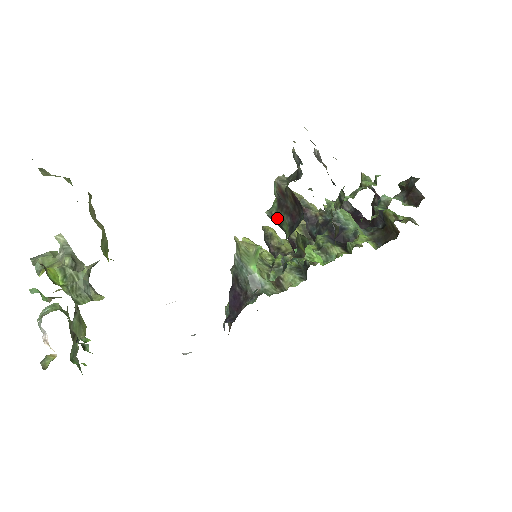
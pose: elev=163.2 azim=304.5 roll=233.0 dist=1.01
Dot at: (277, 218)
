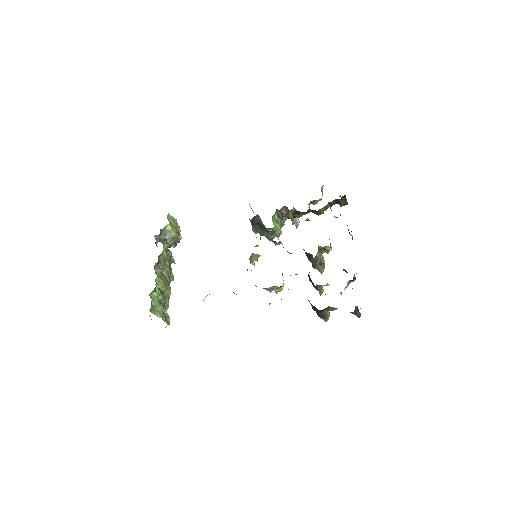
Dot at: (251, 223)
